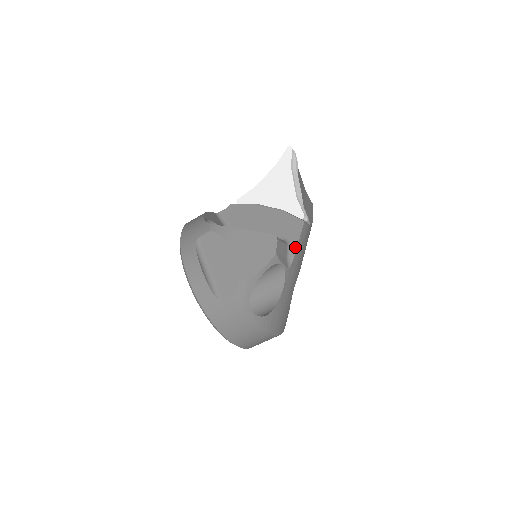
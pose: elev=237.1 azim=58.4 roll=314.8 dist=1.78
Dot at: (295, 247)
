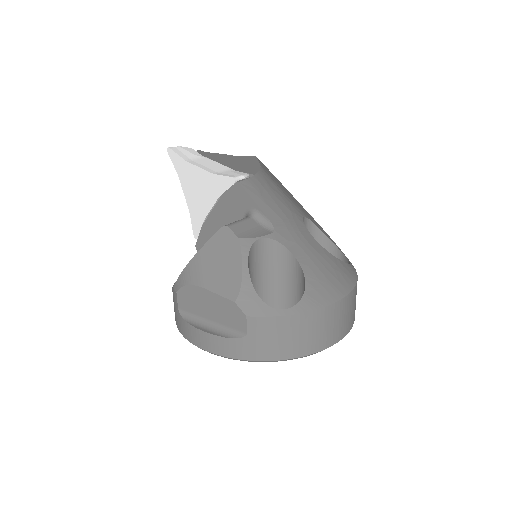
Dot at: (258, 210)
